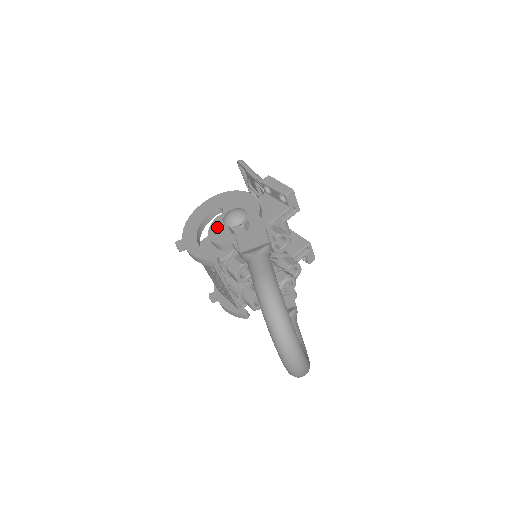
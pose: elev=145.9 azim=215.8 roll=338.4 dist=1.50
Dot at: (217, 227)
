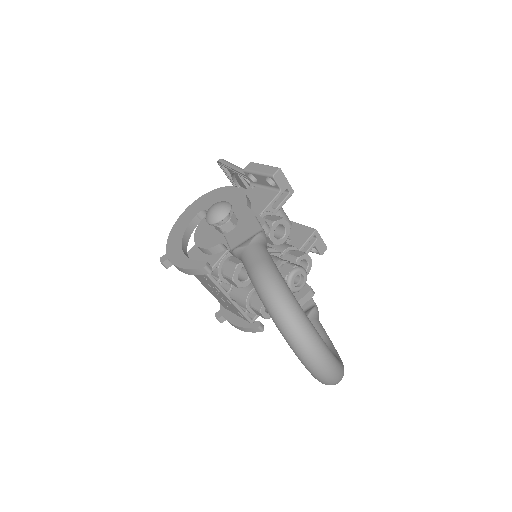
Dot at: (202, 231)
